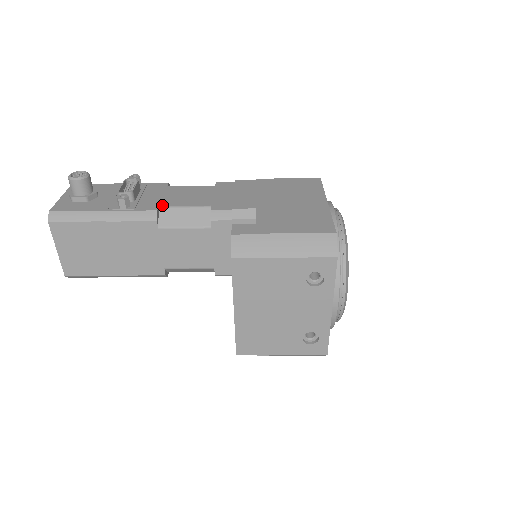
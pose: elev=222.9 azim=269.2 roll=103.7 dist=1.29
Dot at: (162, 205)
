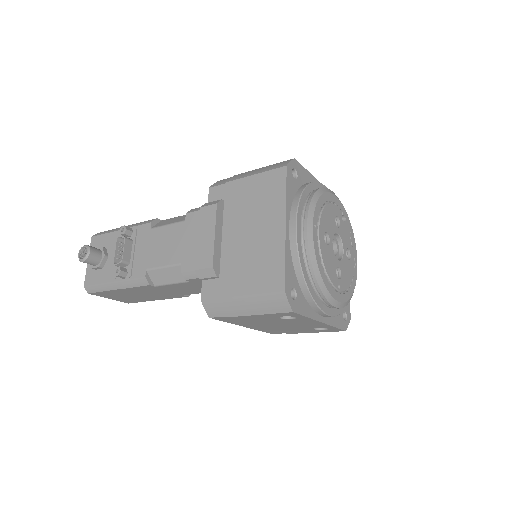
Dot at: (148, 267)
